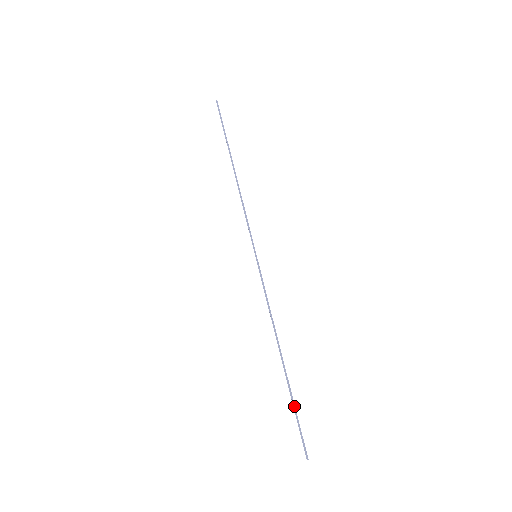
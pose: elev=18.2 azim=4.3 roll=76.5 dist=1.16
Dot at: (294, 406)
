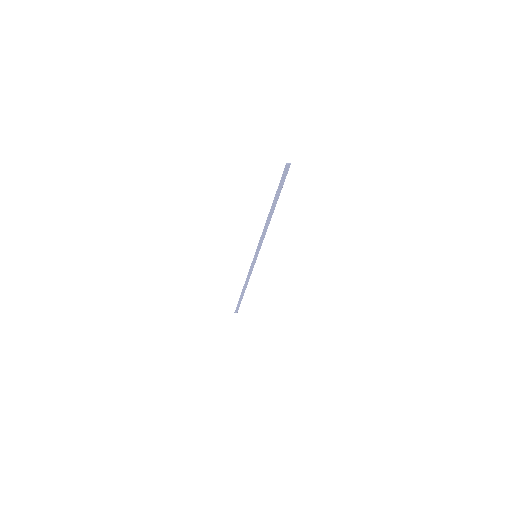
Dot at: (238, 302)
